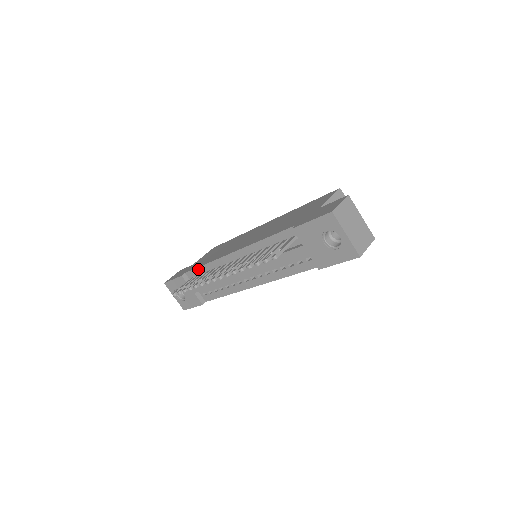
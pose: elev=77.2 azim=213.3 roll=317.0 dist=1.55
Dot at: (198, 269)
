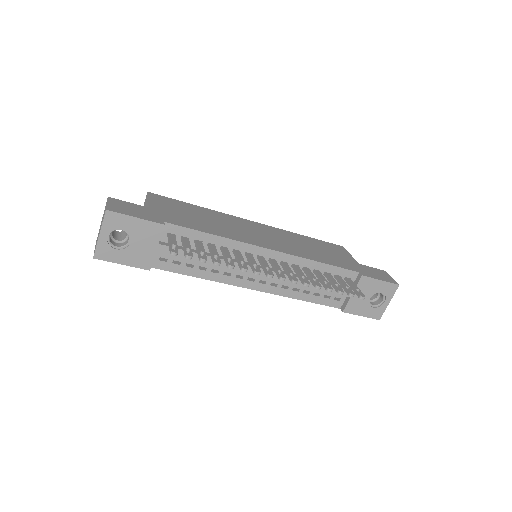
Dot at: (197, 232)
